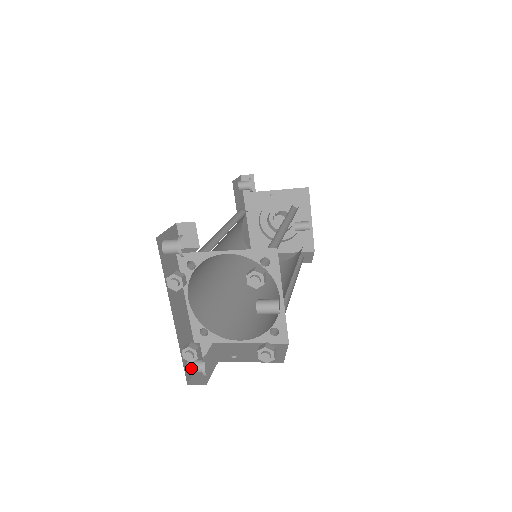
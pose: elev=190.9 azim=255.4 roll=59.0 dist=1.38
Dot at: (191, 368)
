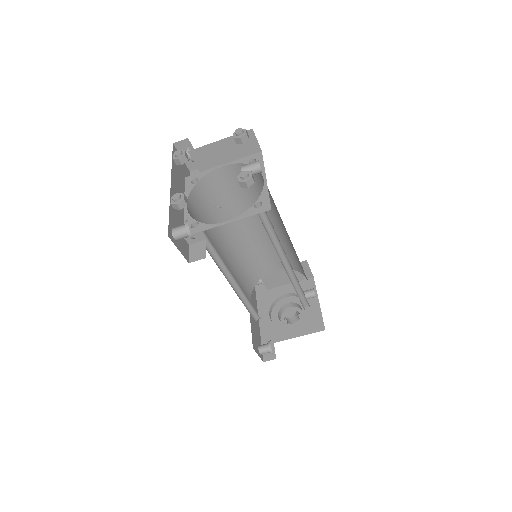
Dot at: (175, 228)
